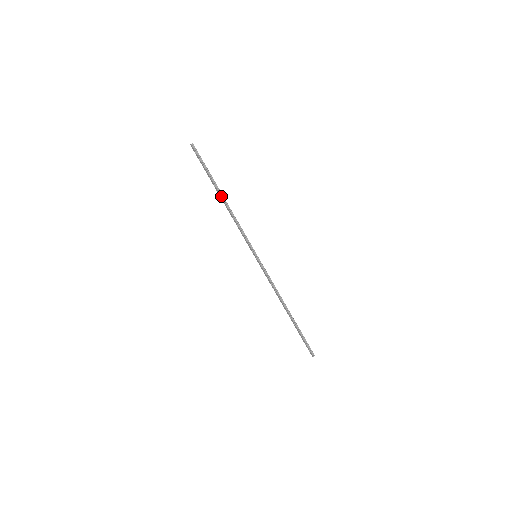
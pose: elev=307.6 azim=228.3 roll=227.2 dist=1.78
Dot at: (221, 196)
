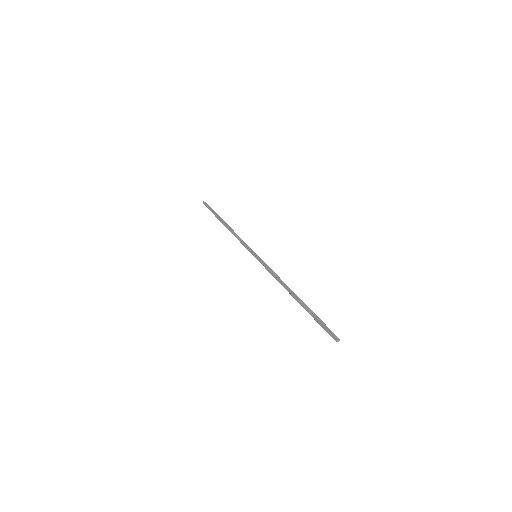
Dot at: (224, 223)
